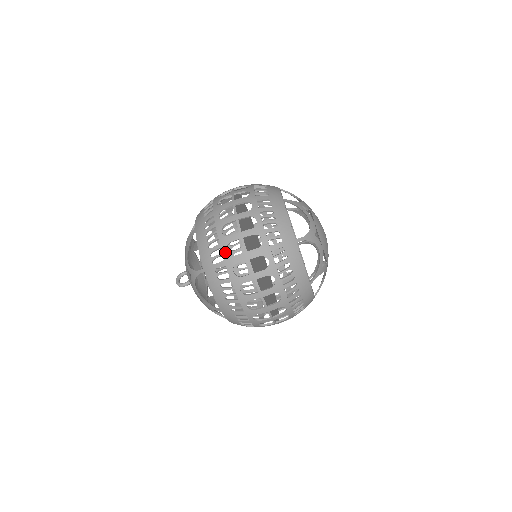
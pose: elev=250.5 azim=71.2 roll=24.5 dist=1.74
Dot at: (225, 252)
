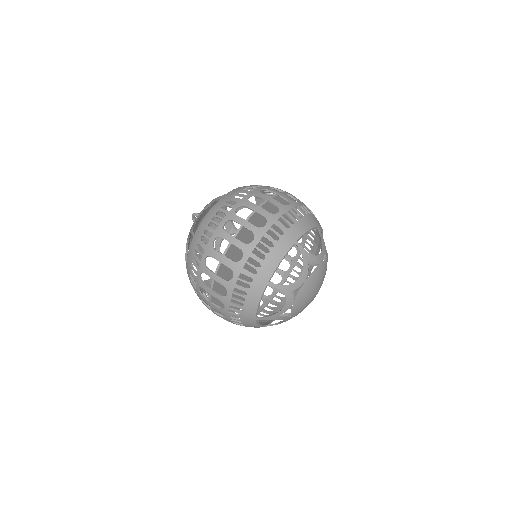
Dot at: occluded
